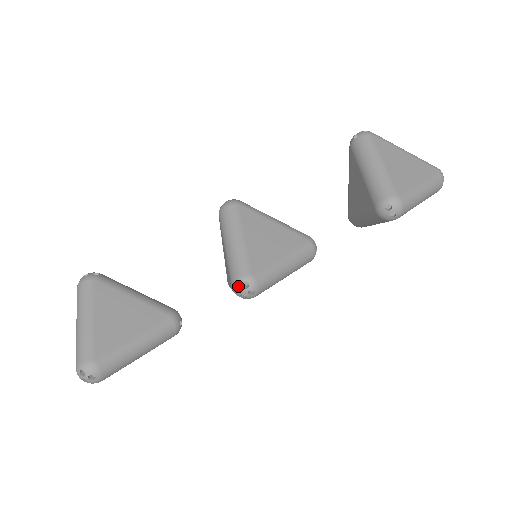
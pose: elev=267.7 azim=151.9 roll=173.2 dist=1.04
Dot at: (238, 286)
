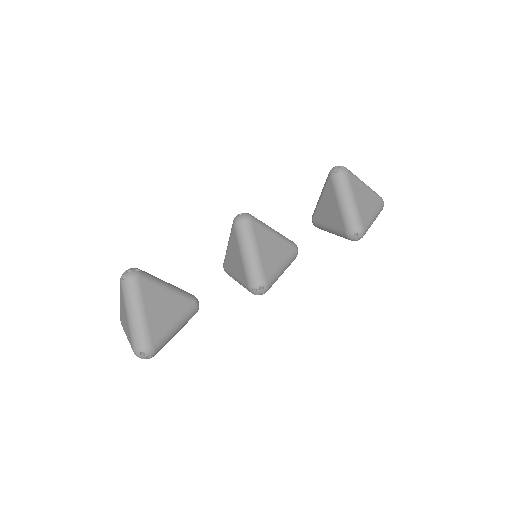
Dot at: (256, 288)
